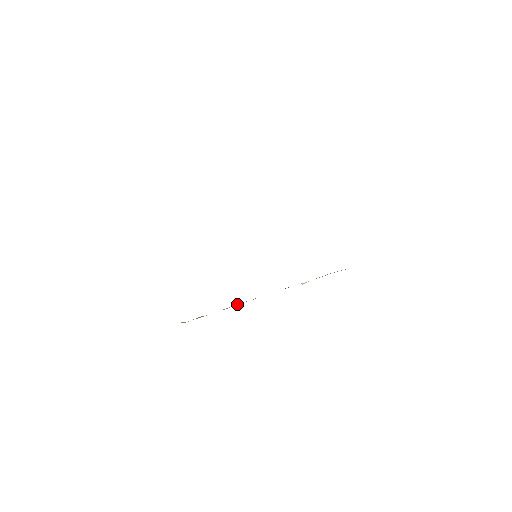
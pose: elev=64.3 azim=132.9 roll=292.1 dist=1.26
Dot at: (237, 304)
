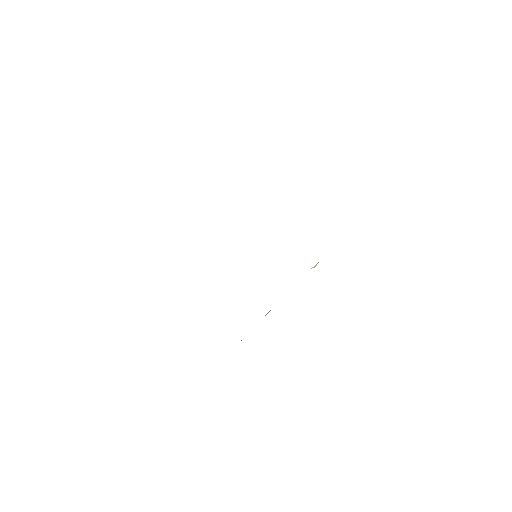
Dot at: (267, 313)
